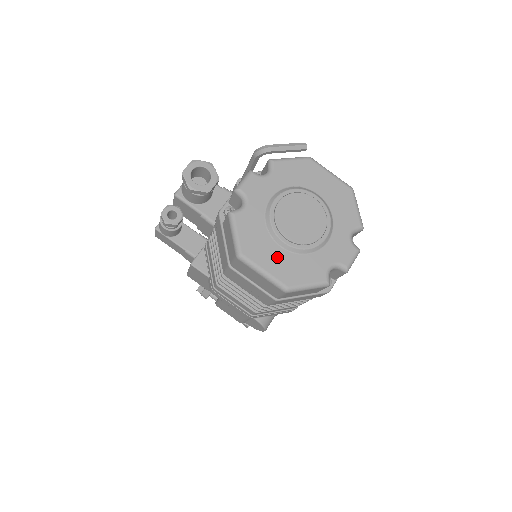
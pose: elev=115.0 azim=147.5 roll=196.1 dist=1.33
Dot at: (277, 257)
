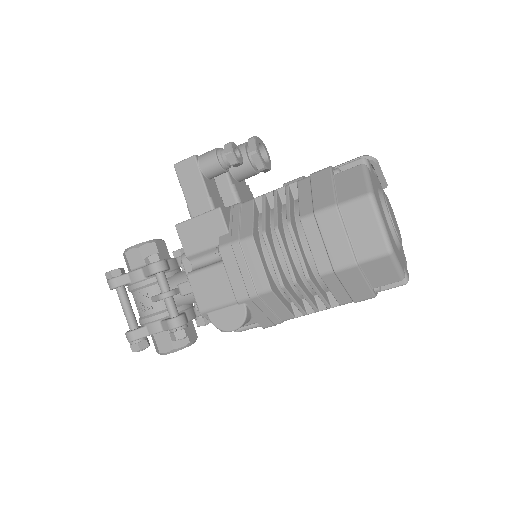
Dot at: occluded
